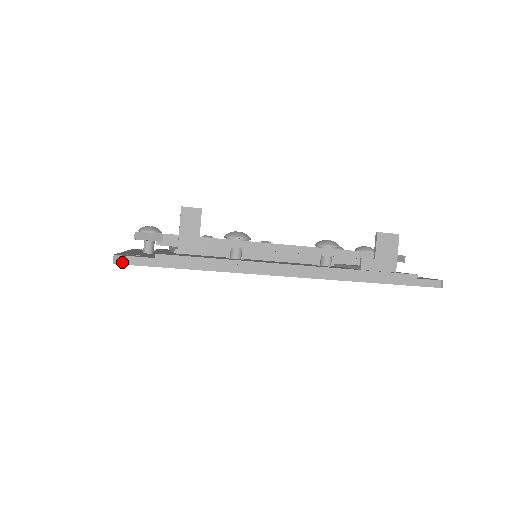
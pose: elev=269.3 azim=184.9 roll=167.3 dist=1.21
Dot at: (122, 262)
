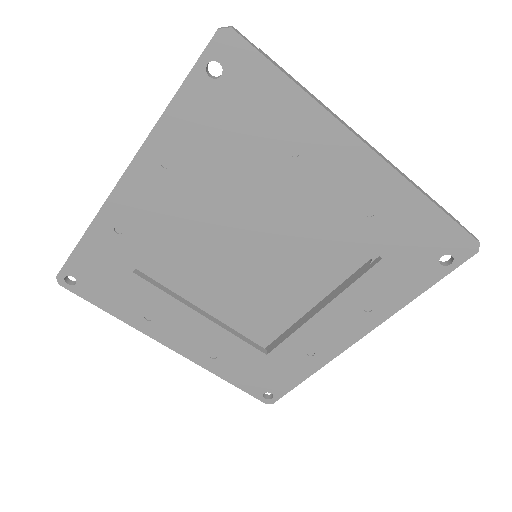
Dot at: (232, 27)
